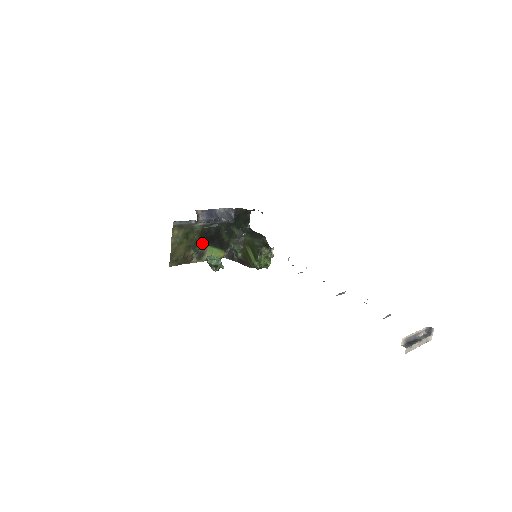
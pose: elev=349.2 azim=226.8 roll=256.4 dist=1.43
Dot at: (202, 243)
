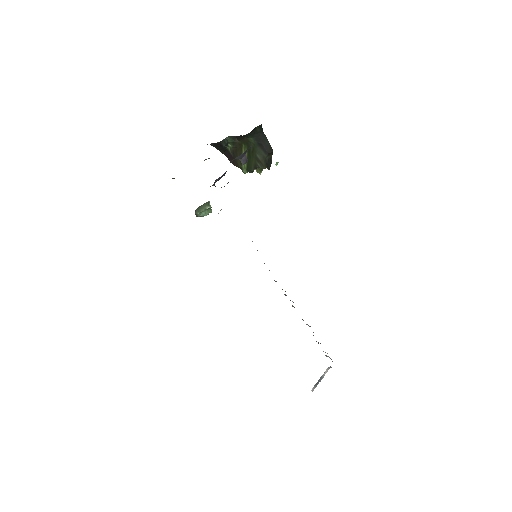
Dot at: occluded
